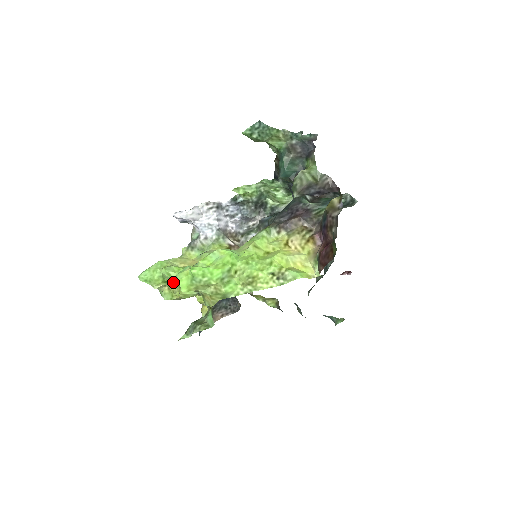
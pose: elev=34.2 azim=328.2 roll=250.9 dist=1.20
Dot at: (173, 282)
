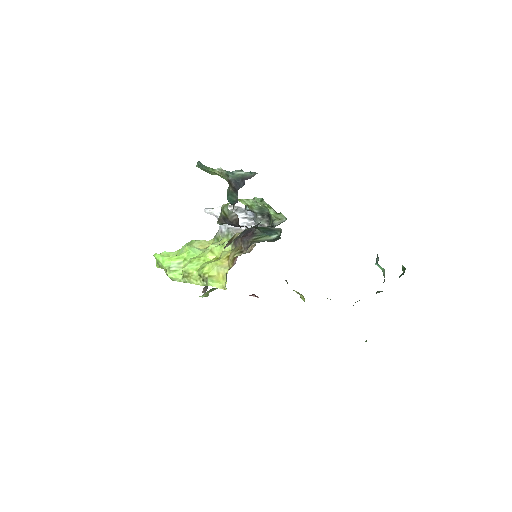
Dot at: occluded
